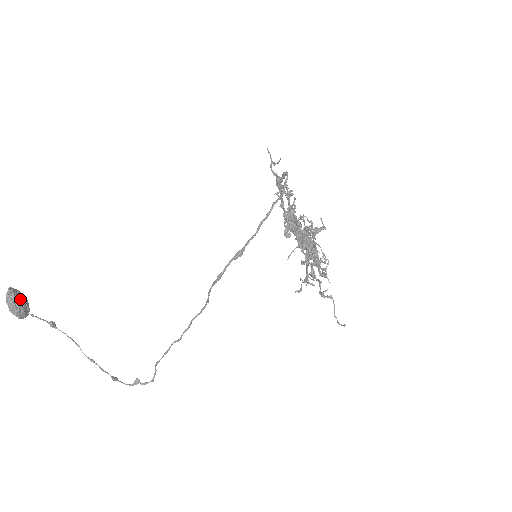
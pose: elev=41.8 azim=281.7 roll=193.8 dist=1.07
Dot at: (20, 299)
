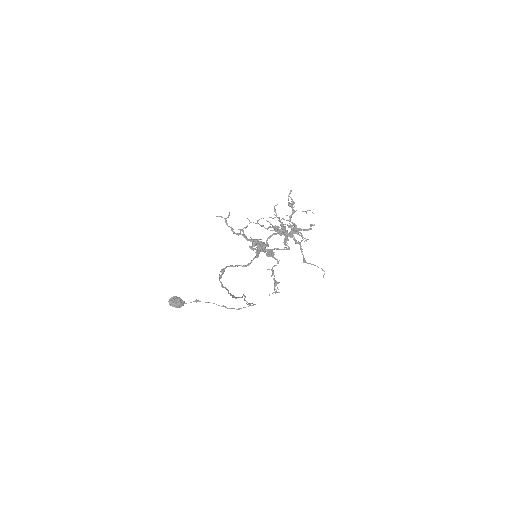
Dot at: (176, 303)
